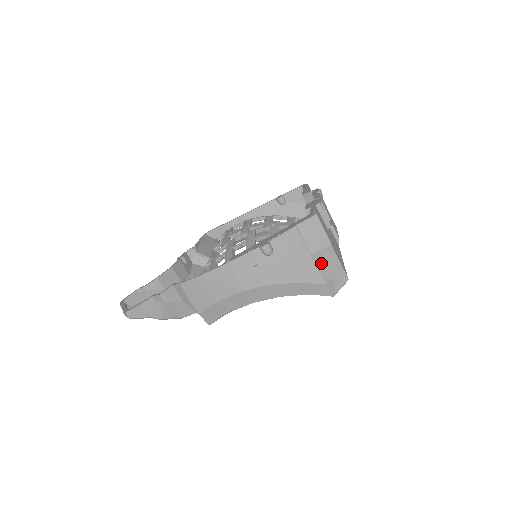
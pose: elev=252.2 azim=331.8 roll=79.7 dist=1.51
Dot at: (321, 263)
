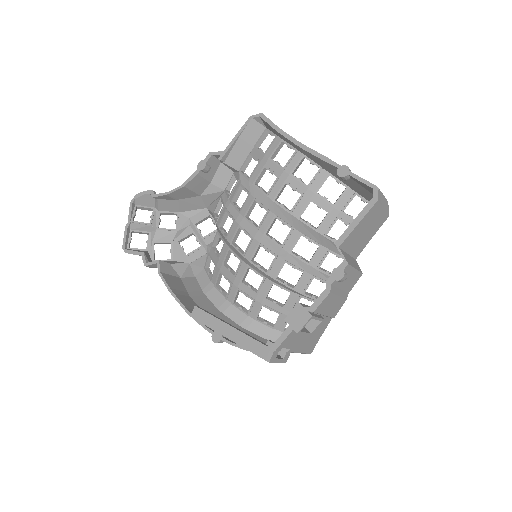
Dot at: occluded
